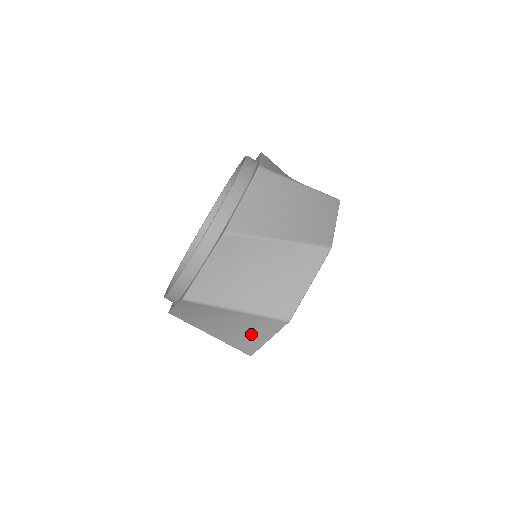
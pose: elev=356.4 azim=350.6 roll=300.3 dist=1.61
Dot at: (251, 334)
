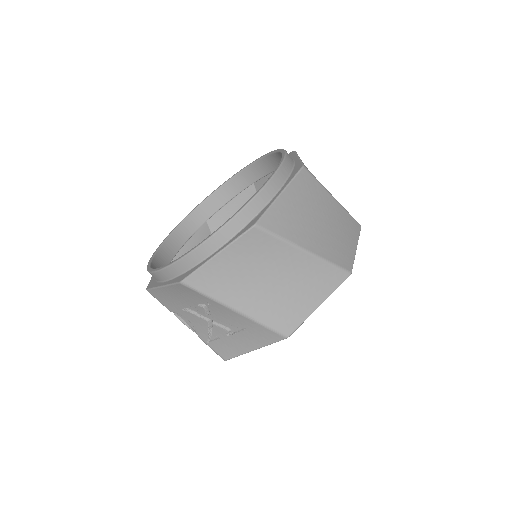
Dot at: (302, 297)
